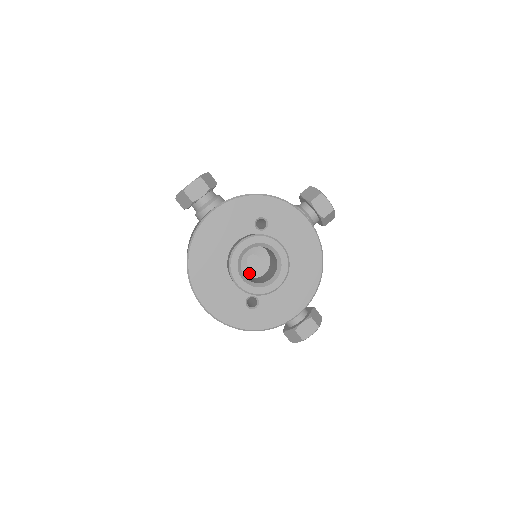
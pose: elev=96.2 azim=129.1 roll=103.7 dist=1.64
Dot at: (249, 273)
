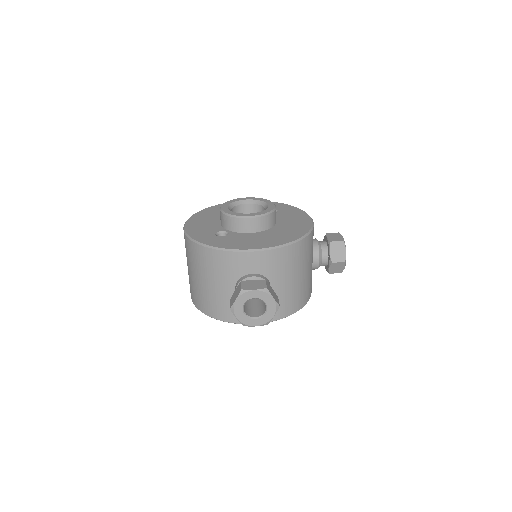
Dot at: occluded
